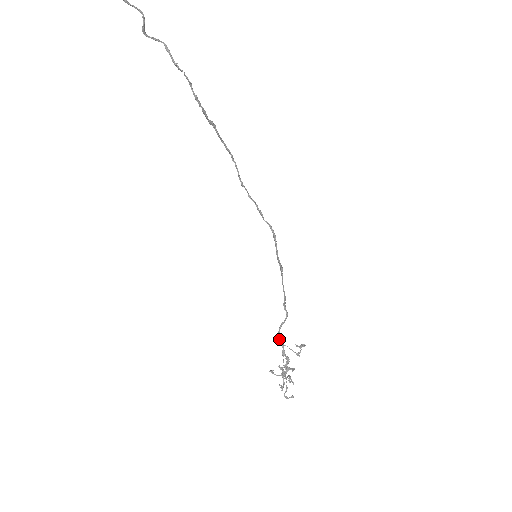
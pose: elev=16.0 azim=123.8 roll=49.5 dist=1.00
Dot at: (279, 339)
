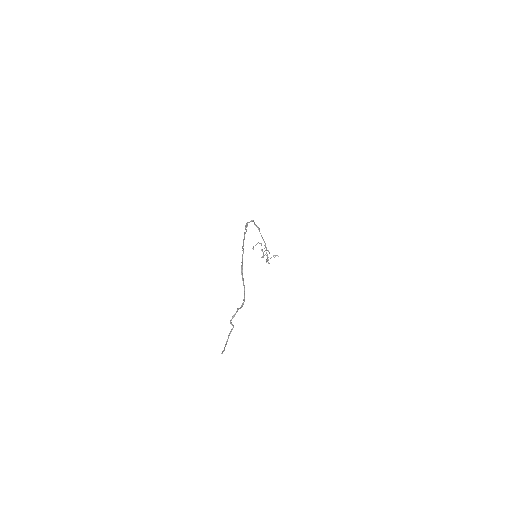
Dot at: occluded
